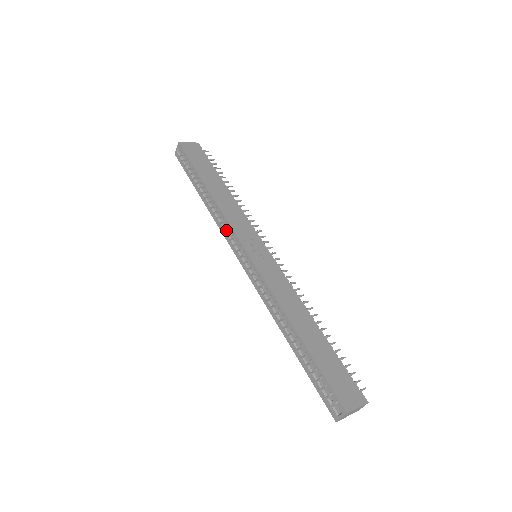
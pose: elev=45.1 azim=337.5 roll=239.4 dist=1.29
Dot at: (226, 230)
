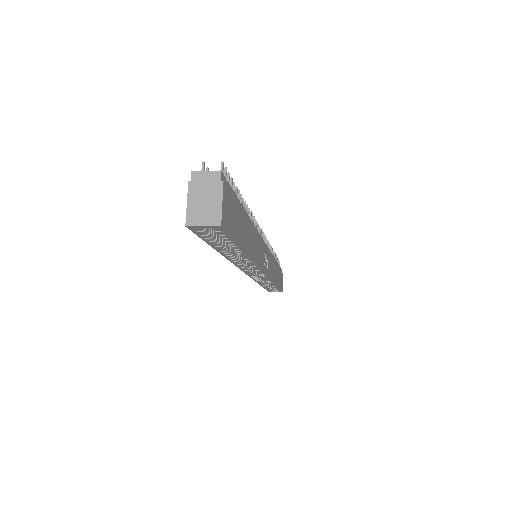
Dot at: (245, 266)
